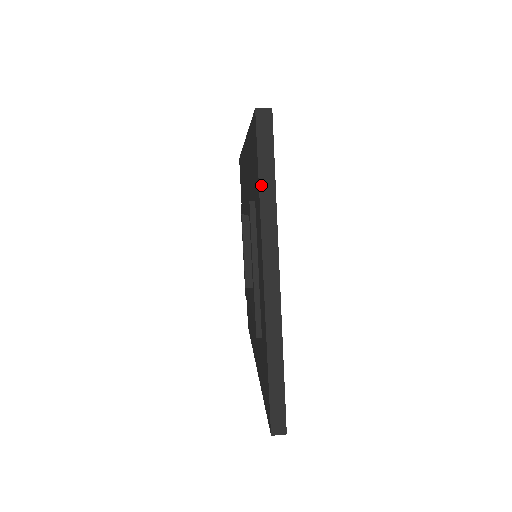
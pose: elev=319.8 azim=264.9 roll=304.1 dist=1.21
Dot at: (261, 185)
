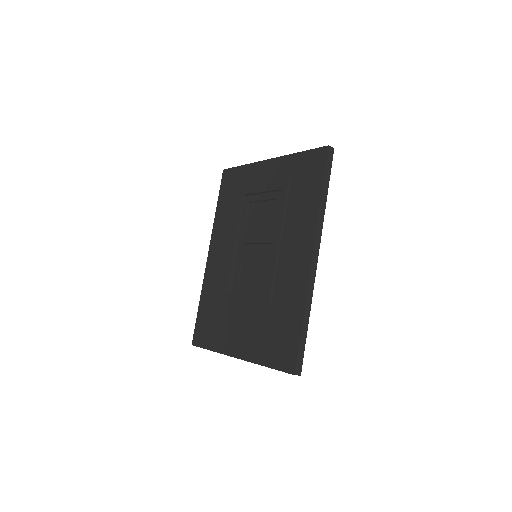
Dot at: (243, 166)
